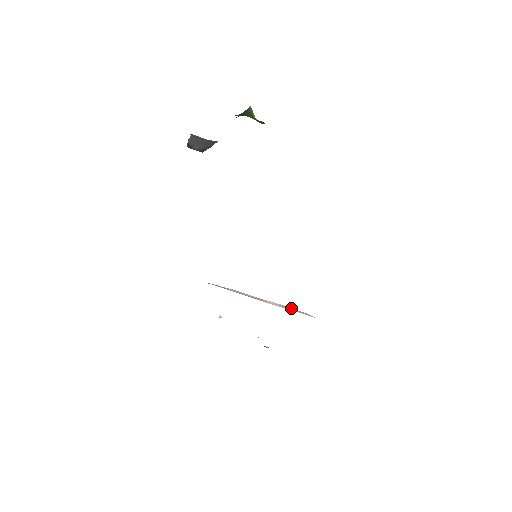
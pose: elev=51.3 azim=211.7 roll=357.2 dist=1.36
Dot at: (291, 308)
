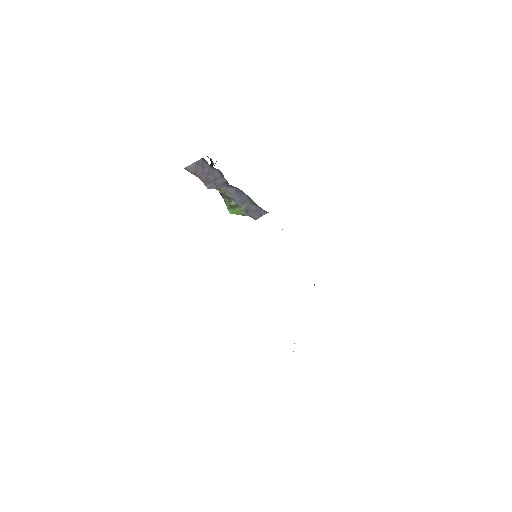
Dot at: occluded
